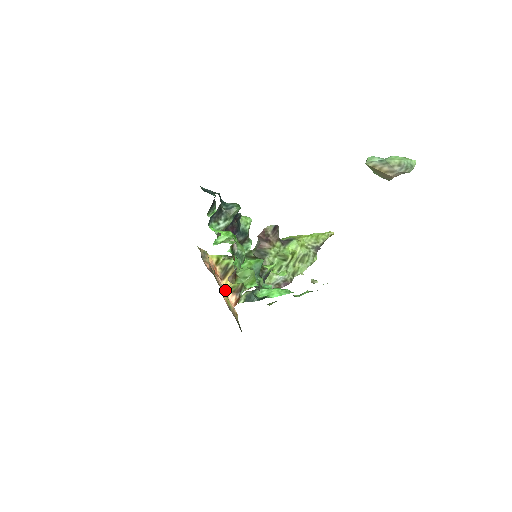
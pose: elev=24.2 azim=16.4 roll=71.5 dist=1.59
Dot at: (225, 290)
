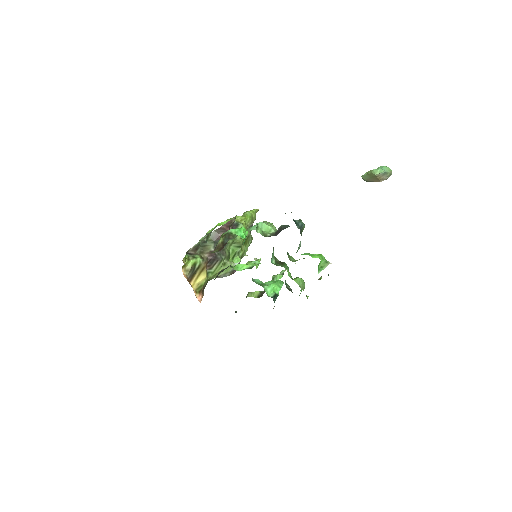
Dot at: (194, 292)
